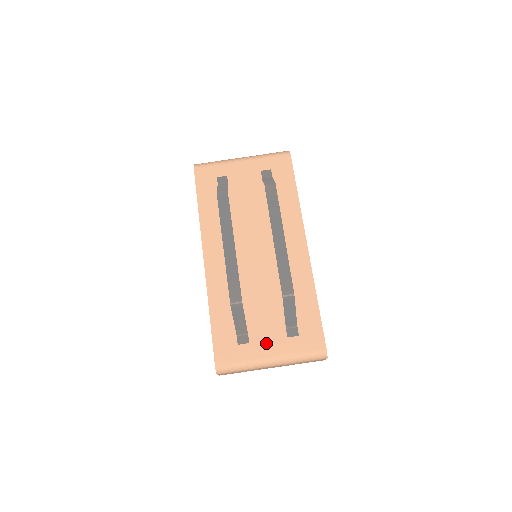
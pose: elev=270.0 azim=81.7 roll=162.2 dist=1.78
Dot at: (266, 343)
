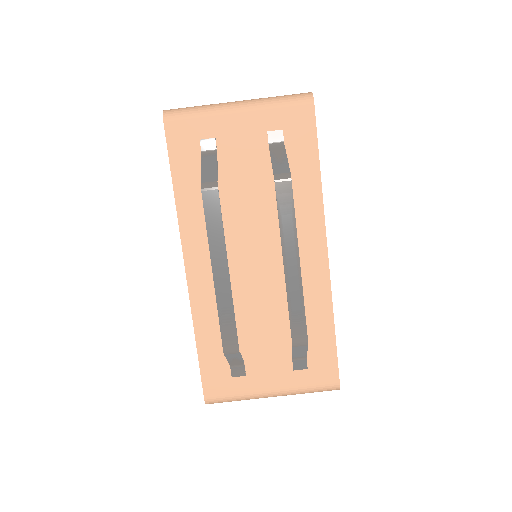
Dot at: (267, 375)
